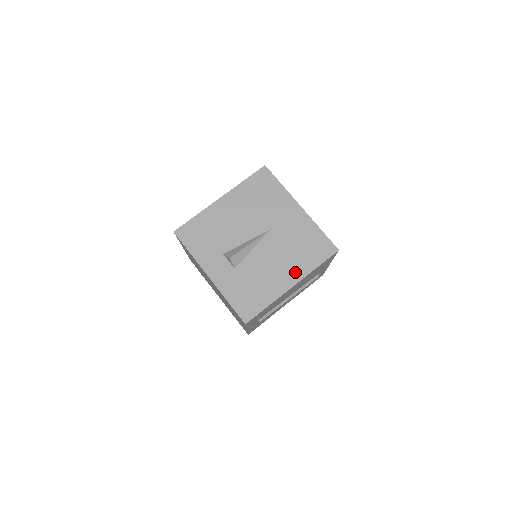
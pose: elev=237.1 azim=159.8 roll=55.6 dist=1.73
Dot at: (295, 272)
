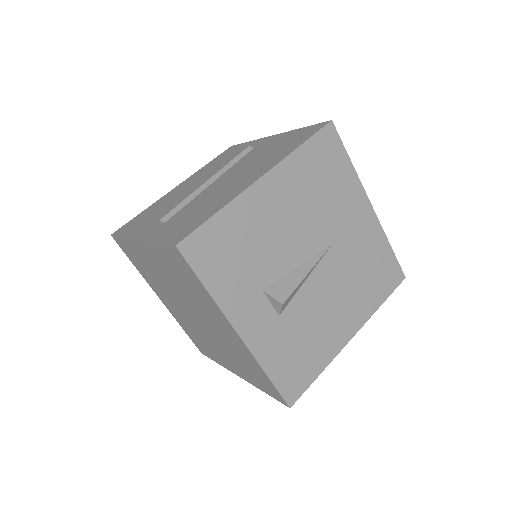
Dot at: (357, 315)
